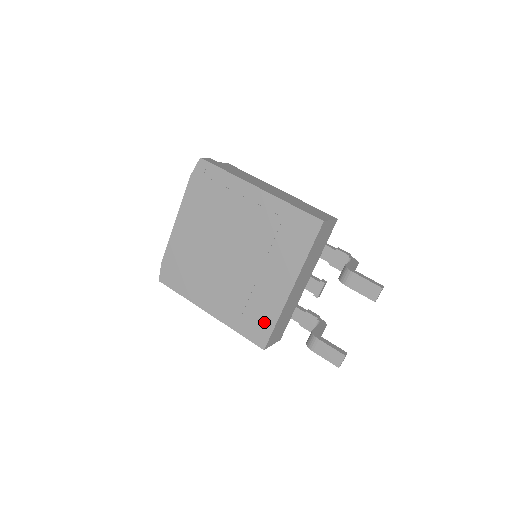
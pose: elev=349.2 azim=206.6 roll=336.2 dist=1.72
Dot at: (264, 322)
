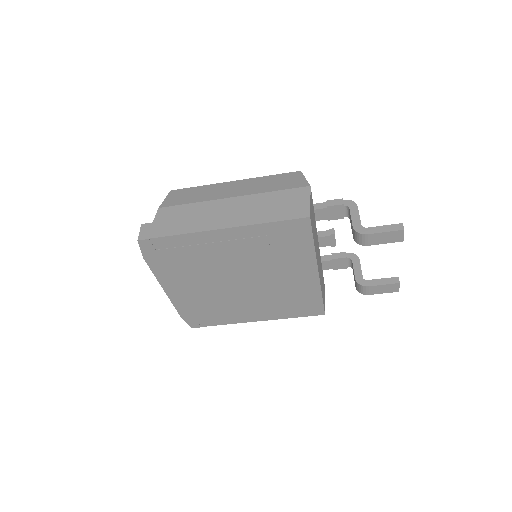
Dot at: (310, 302)
